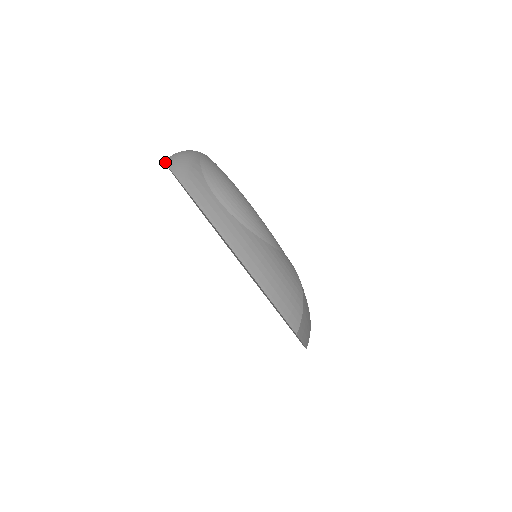
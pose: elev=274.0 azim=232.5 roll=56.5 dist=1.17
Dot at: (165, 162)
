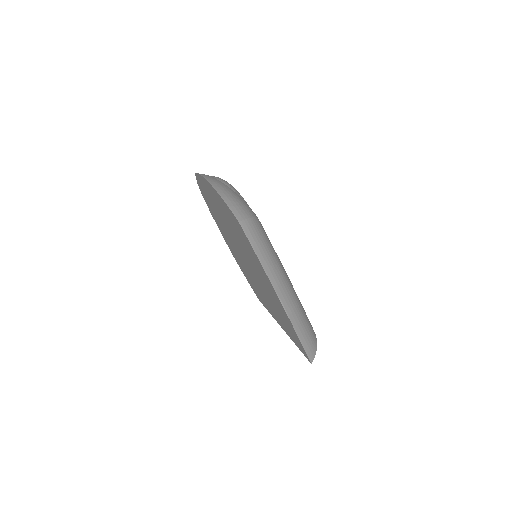
Dot at: (198, 184)
